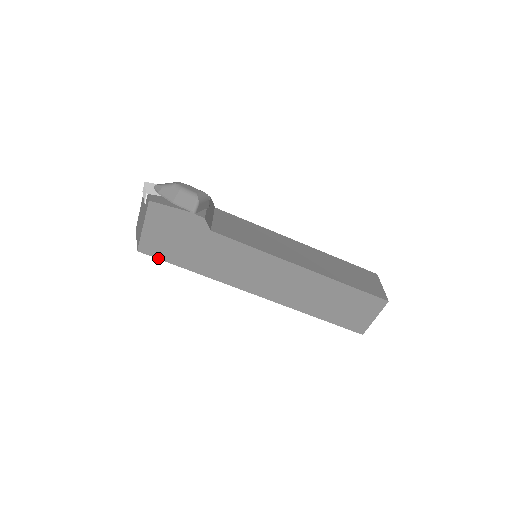
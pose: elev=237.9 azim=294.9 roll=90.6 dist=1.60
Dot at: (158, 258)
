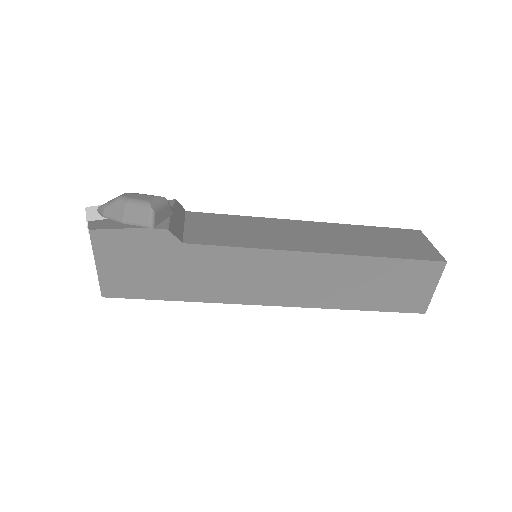
Dot at: (131, 298)
